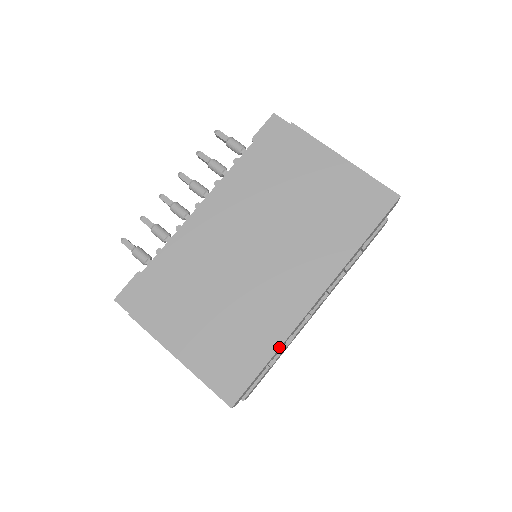
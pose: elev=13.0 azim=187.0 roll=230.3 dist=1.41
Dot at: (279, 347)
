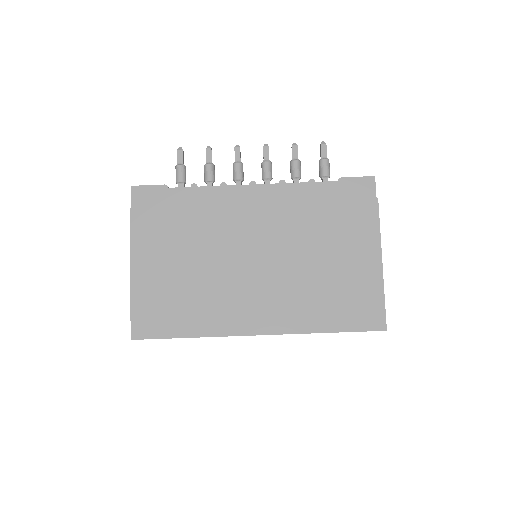
Dot at: (200, 336)
